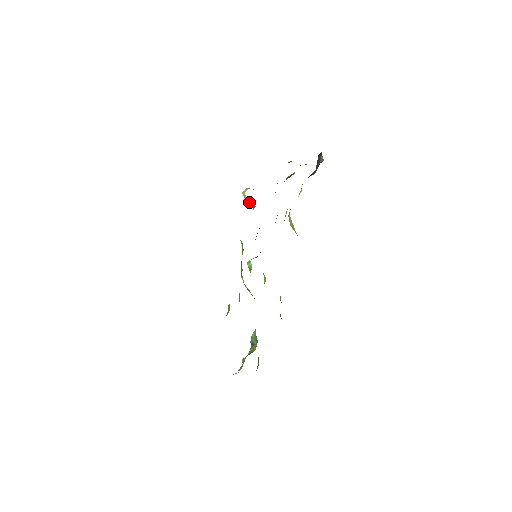
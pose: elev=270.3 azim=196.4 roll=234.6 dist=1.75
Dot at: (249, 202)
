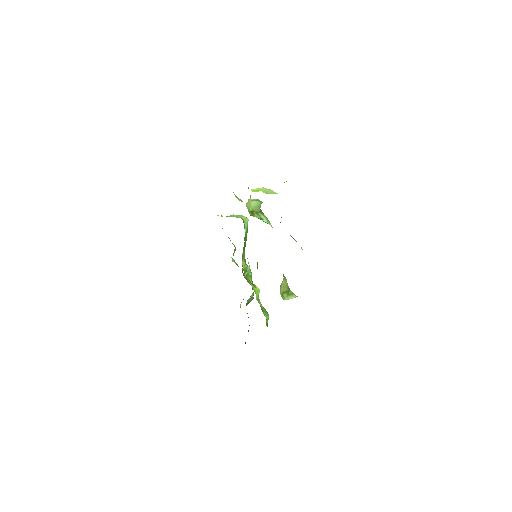
Dot at: (254, 209)
